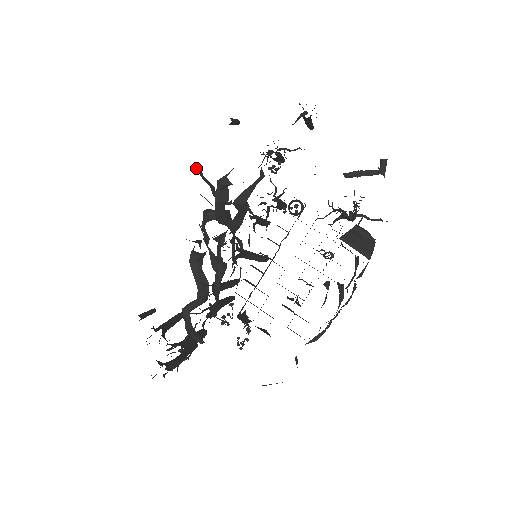
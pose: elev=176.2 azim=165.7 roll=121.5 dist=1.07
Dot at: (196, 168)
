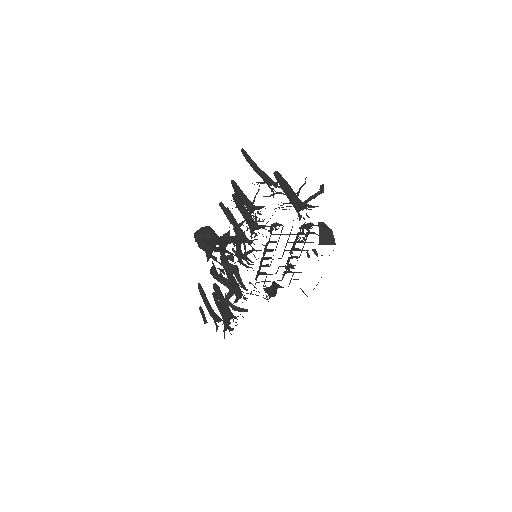
Dot at: (206, 242)
